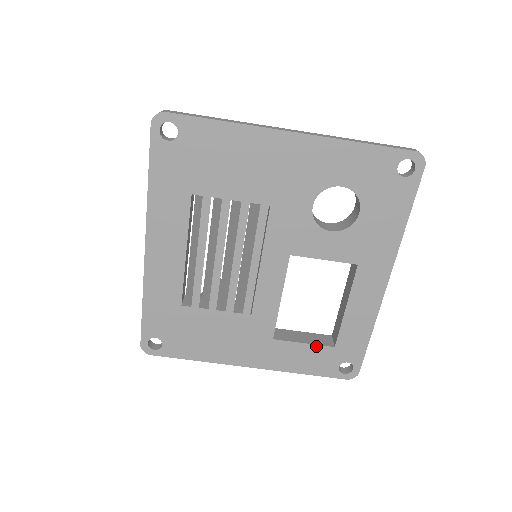
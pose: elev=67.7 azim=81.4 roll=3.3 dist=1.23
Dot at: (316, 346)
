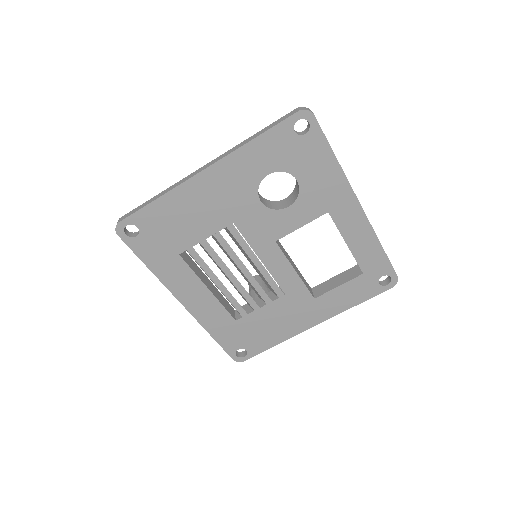
Dot at: (349, 282)
